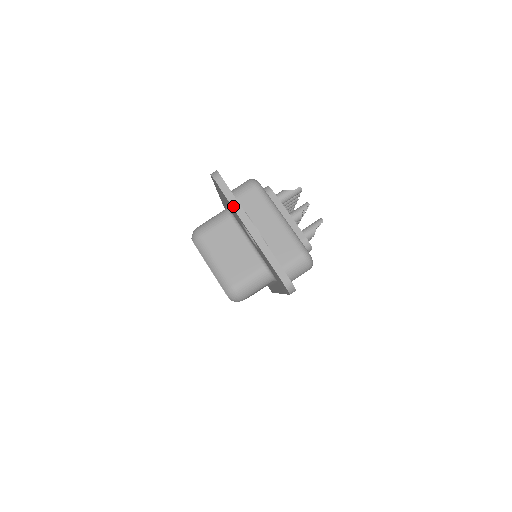
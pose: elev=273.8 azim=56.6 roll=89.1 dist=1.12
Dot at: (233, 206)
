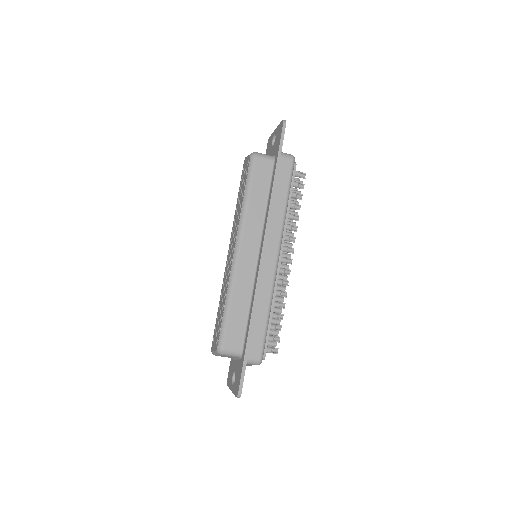
Dot at: (234, 394)
